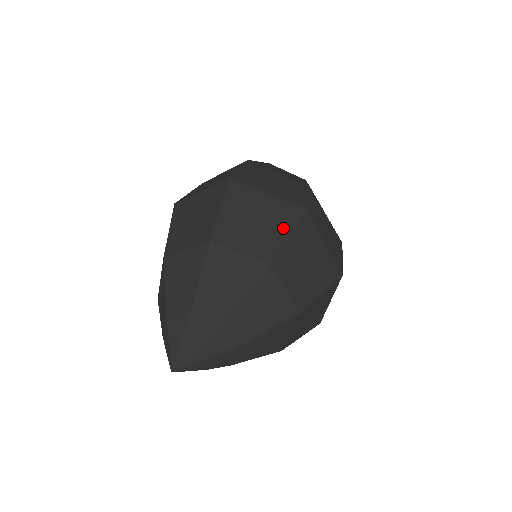
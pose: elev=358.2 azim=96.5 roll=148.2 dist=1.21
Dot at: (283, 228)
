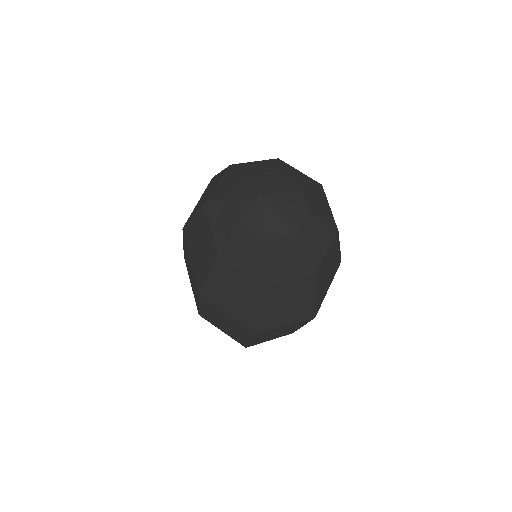
Dot at: occluded
